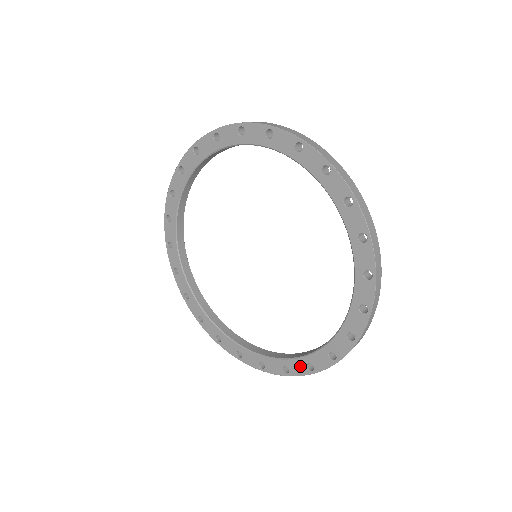
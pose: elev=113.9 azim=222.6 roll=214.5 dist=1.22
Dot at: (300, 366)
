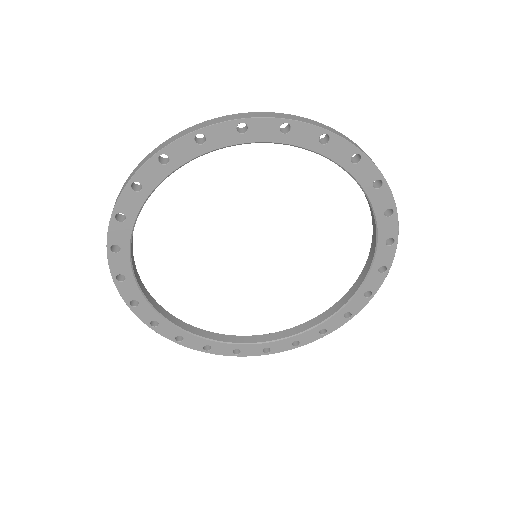
Dot at: (359, 301)
